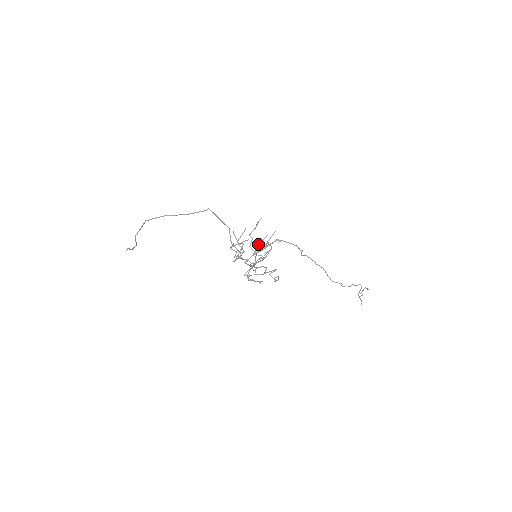
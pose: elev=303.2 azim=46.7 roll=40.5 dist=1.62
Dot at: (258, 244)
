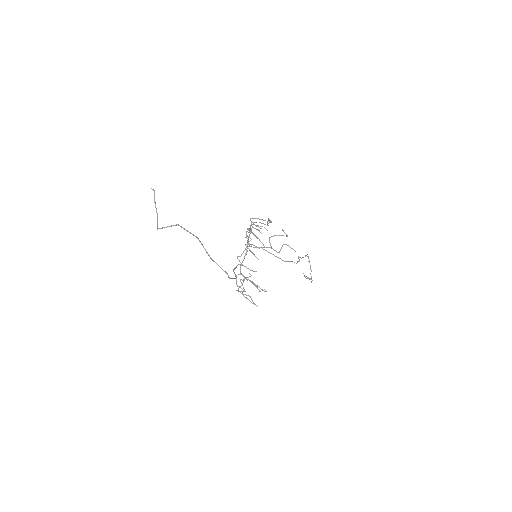
Dot at: (251, 282)
